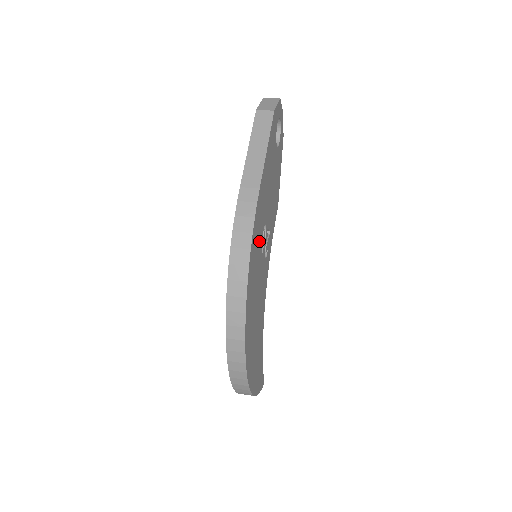
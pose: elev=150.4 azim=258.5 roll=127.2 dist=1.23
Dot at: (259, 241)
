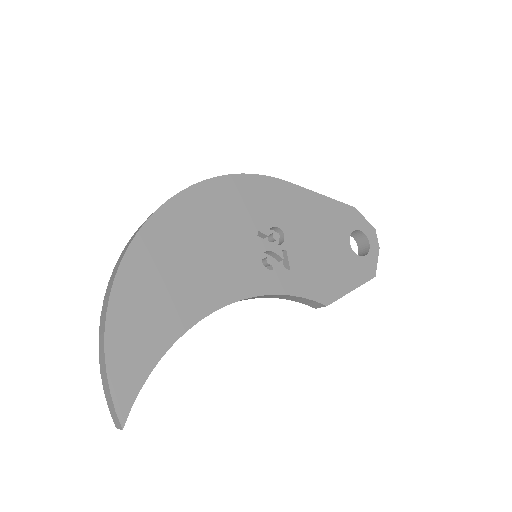
Dot at: (261, 212)
